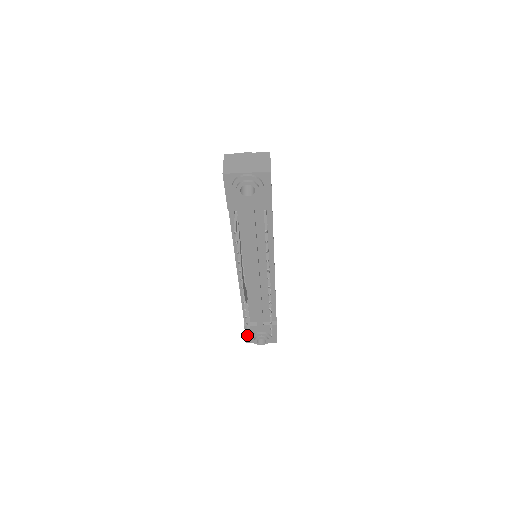
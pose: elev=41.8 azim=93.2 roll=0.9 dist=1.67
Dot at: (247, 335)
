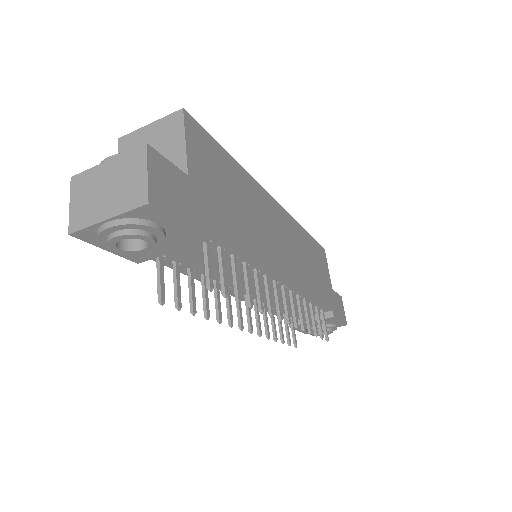
Dot at: (300, 330)
